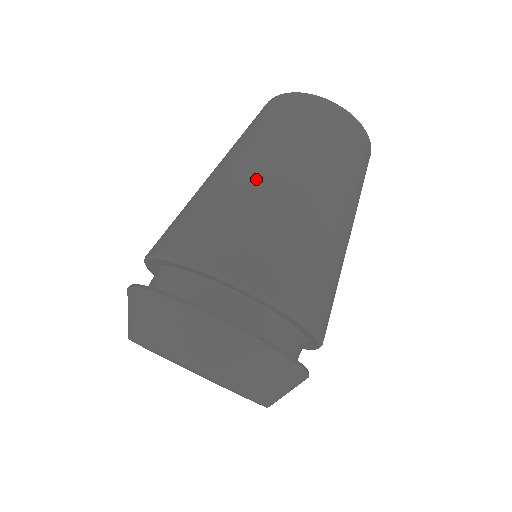
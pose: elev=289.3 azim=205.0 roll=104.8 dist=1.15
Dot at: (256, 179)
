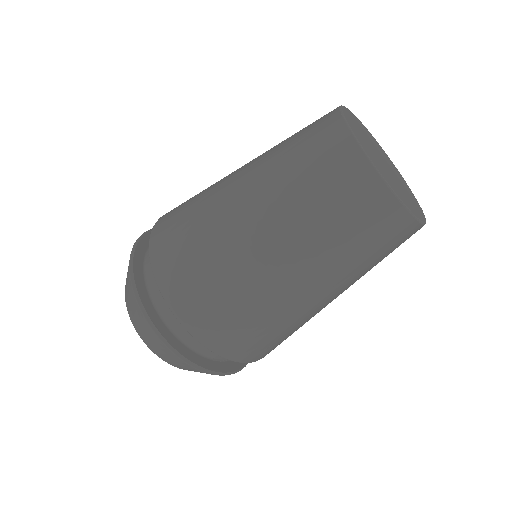
Dot at: (230, 202)
